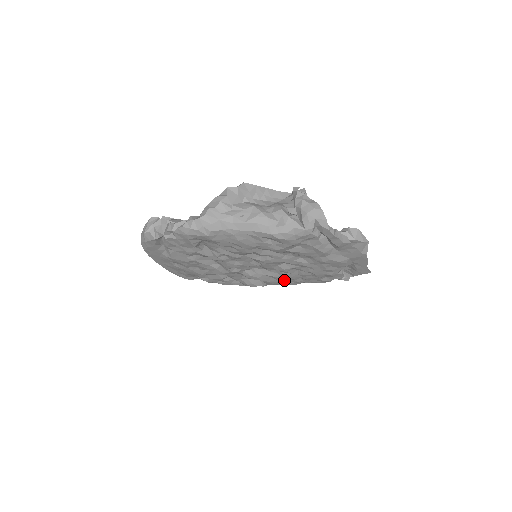
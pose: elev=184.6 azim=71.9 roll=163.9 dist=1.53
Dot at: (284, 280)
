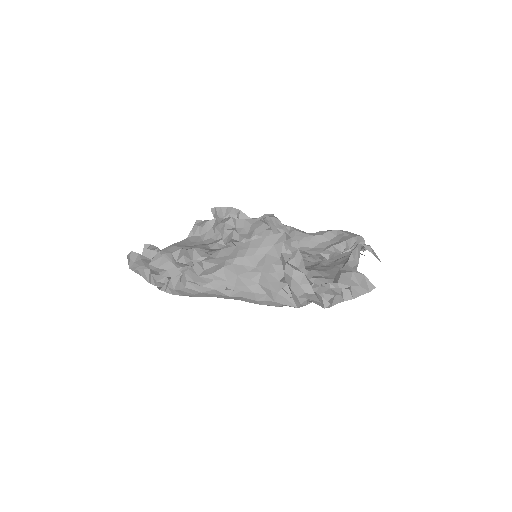
Dot at: occluded
